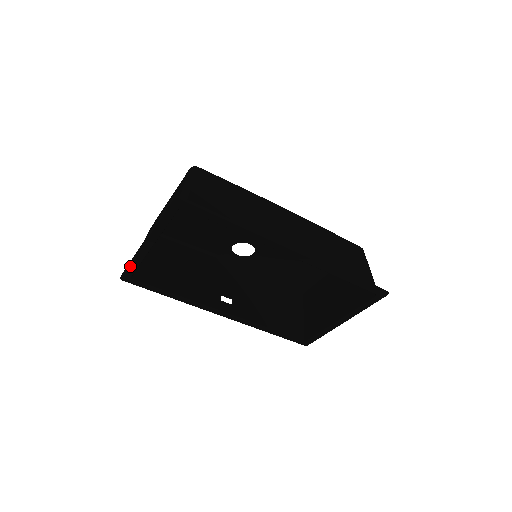
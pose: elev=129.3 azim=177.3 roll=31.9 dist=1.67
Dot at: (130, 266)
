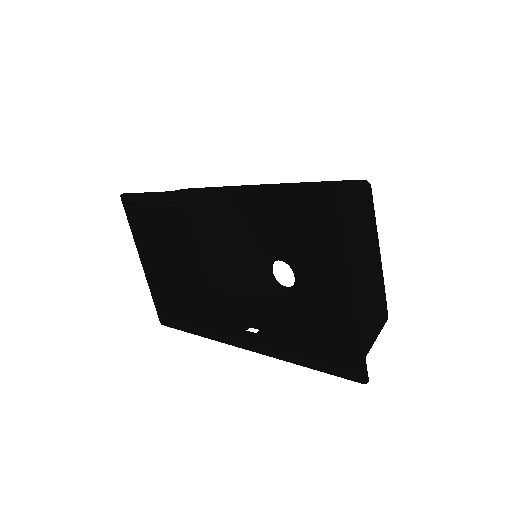
Dot at: (154, 301)
